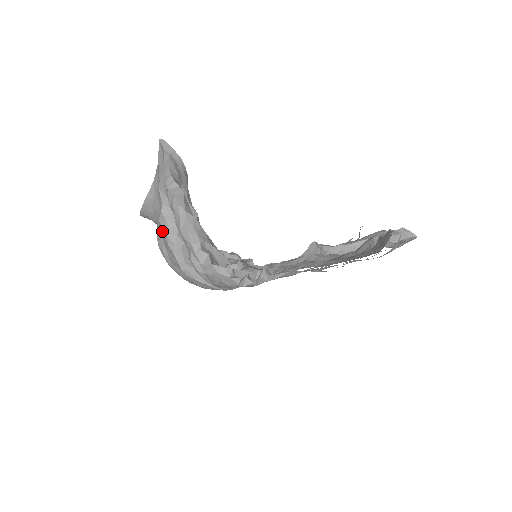
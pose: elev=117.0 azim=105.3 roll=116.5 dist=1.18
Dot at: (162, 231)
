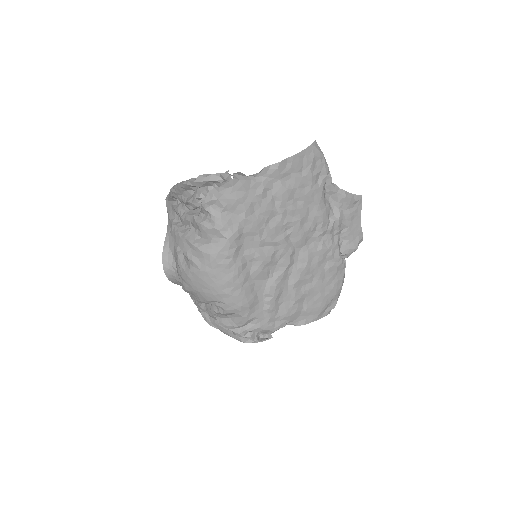
Dot at: (175, 235)
